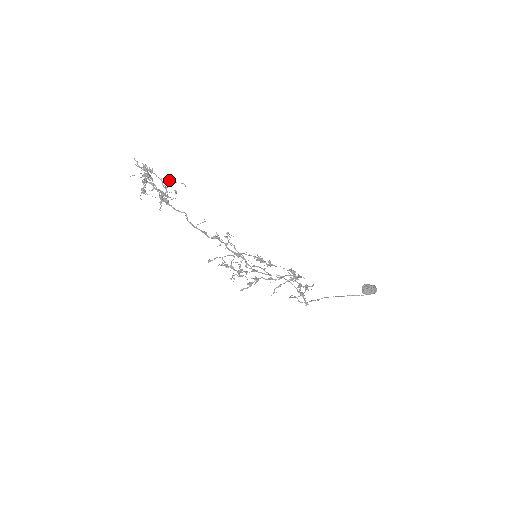
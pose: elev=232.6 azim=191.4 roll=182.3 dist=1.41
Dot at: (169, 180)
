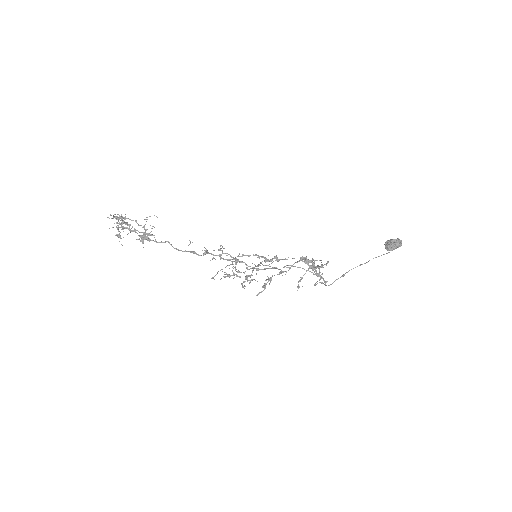
Dot at: (144, 219)
